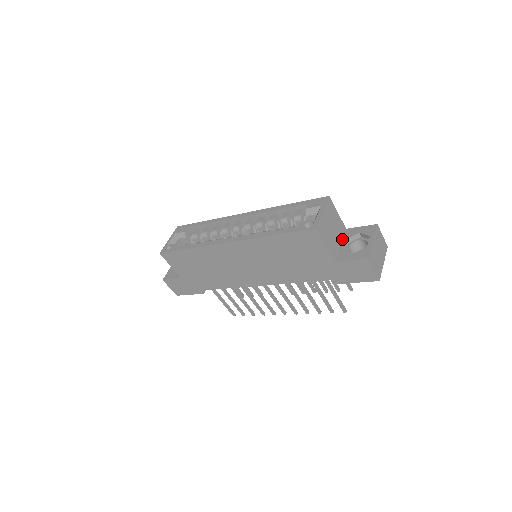
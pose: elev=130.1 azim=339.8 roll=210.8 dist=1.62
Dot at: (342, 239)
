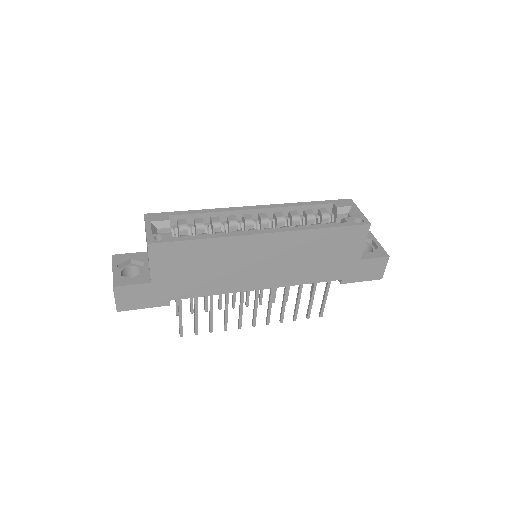
Dot at: occluded
